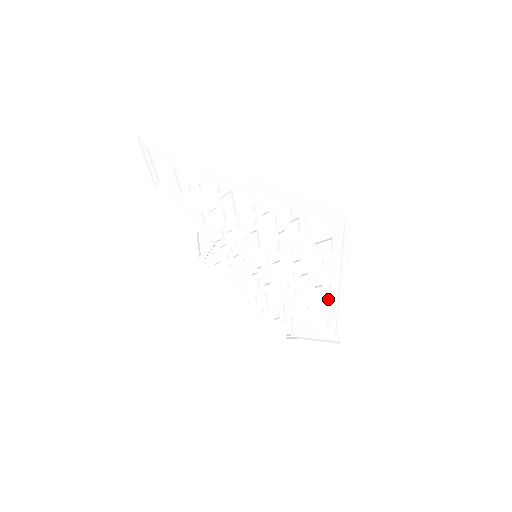
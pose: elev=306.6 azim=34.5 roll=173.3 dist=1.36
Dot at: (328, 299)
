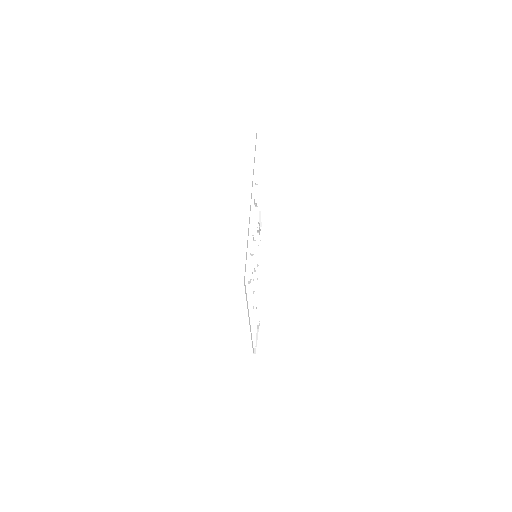
Dot at: occluded
